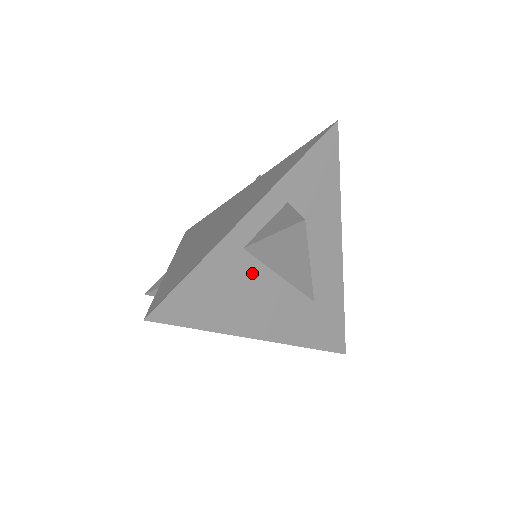
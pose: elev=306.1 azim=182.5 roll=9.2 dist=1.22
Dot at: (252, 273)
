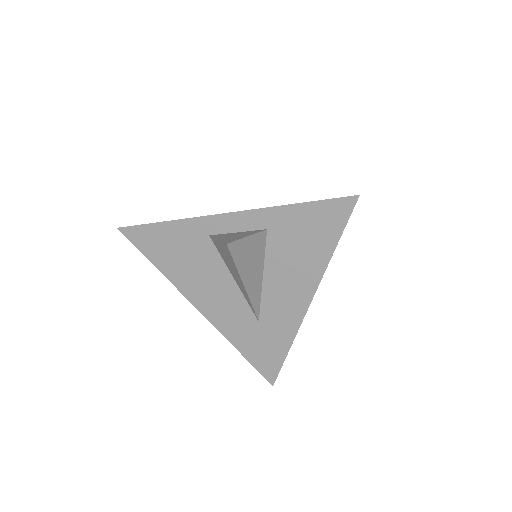
Dot at: (210, 258)
